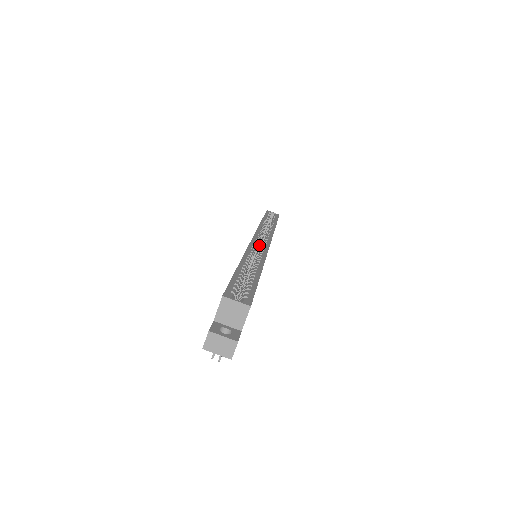
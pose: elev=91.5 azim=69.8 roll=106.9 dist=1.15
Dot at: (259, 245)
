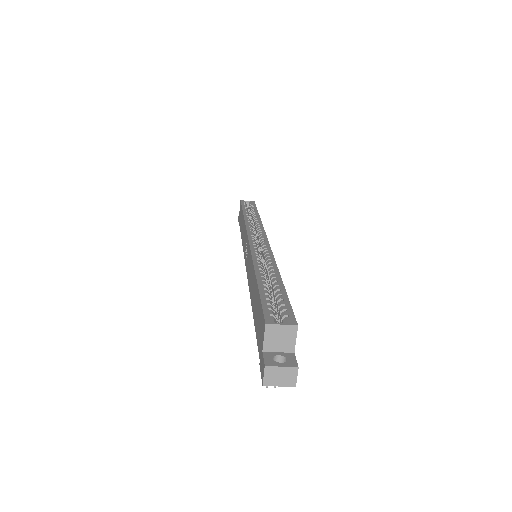
Dot at: occluded
